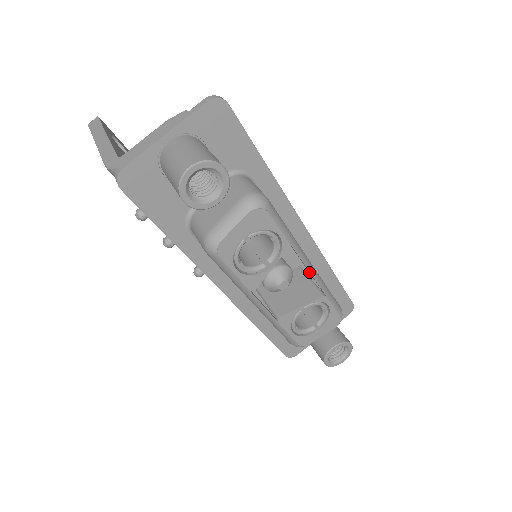
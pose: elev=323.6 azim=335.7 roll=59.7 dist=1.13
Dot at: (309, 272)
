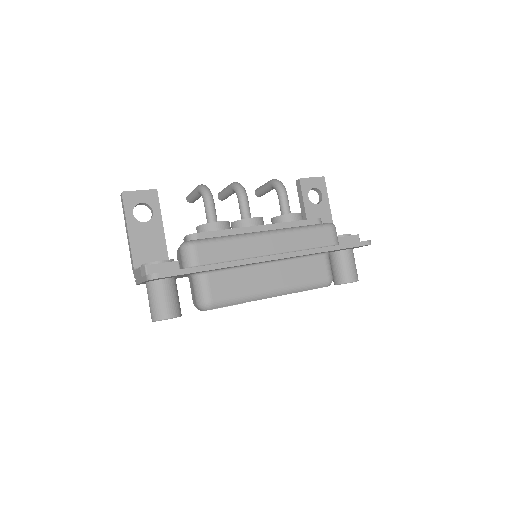
Dot at: (275, 295)
